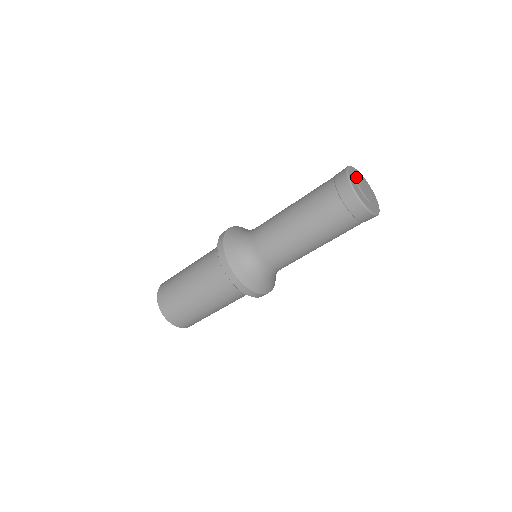
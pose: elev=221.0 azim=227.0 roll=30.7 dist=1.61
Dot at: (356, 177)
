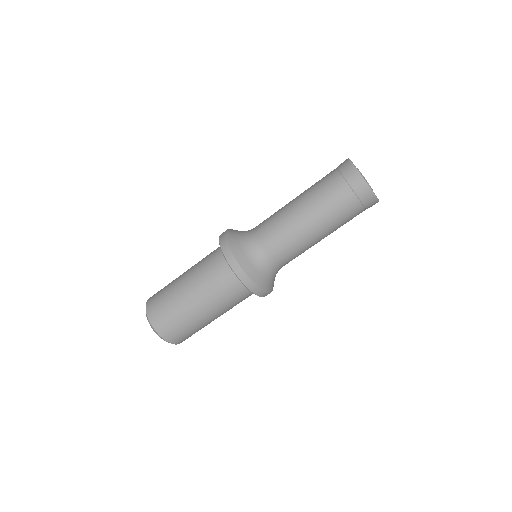
Dot at: occluded
